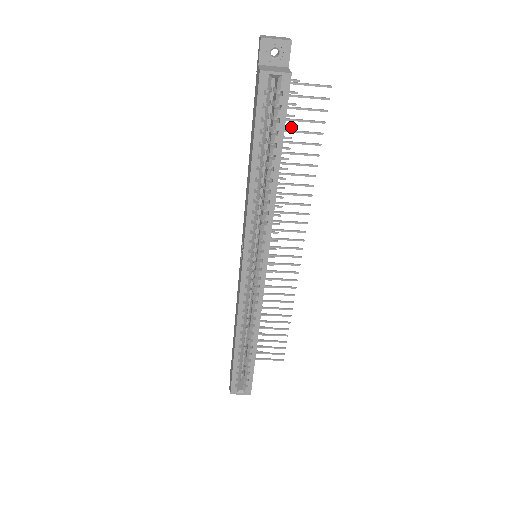
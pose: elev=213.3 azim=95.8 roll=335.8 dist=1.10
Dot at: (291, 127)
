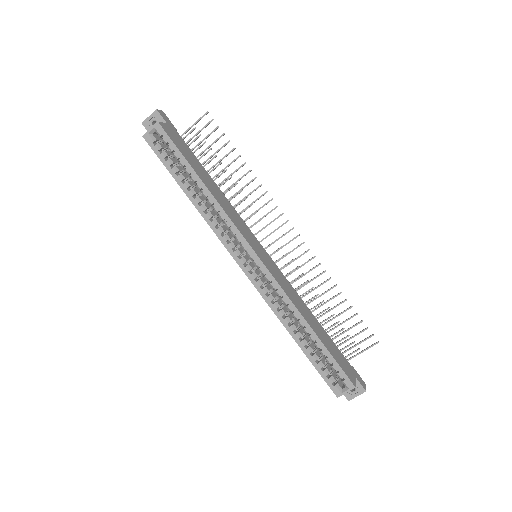
Dot at: (215, 157)
